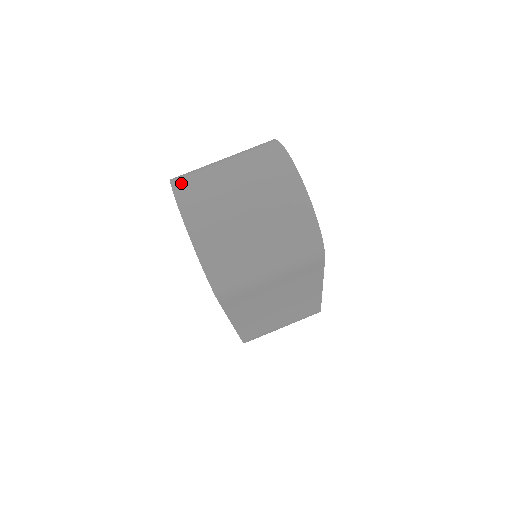
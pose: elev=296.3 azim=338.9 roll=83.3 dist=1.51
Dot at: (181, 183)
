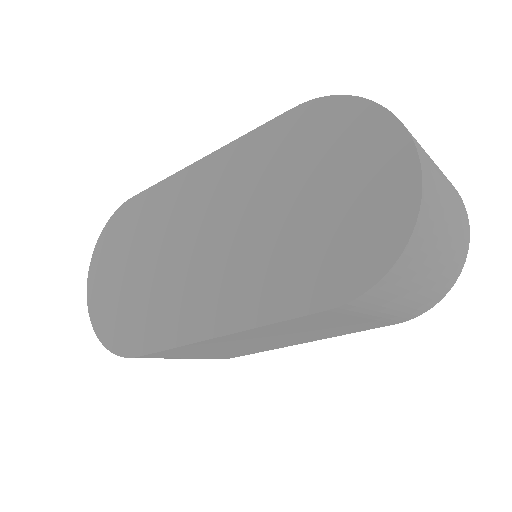
Dot at: occluded
